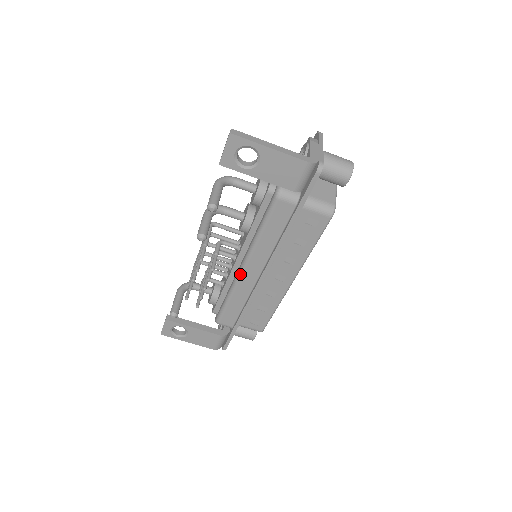
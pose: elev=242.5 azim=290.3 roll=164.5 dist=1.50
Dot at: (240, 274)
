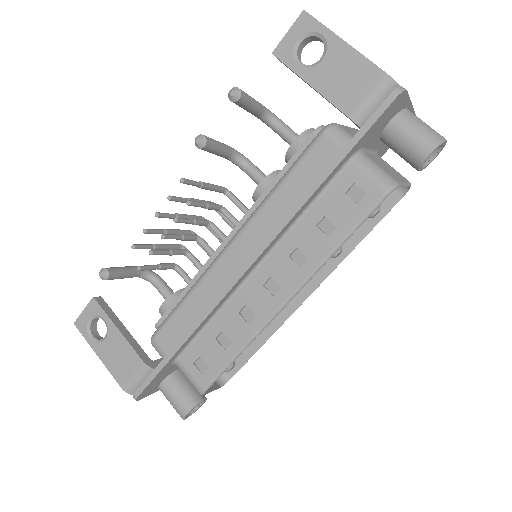
Dot at: (221, 253)
